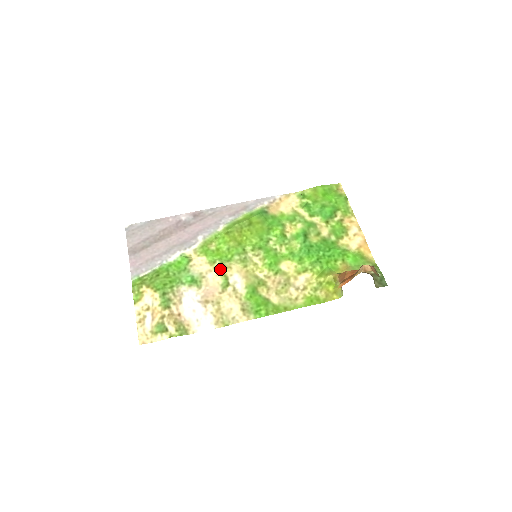
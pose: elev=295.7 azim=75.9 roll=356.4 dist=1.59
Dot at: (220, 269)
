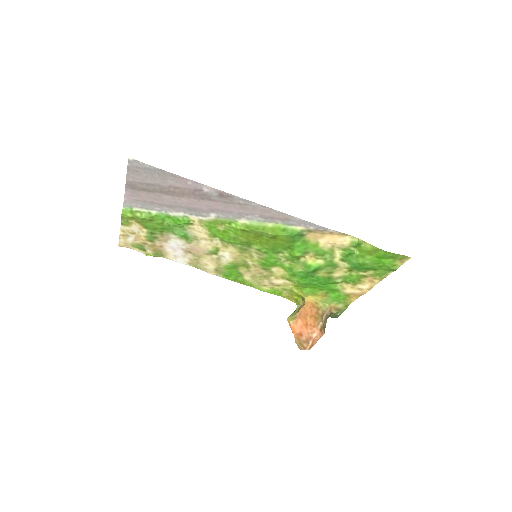
Dot at: (216, 243)
